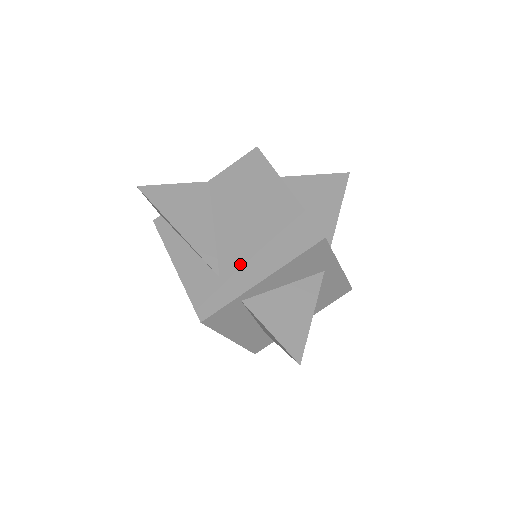
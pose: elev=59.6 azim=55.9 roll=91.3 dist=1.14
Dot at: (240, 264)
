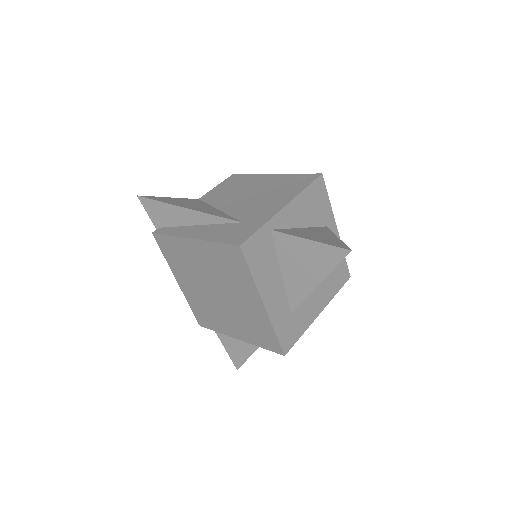
Dot at: (257, 210)
